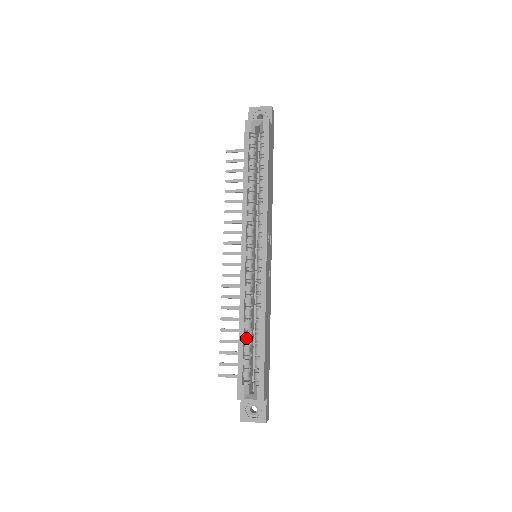
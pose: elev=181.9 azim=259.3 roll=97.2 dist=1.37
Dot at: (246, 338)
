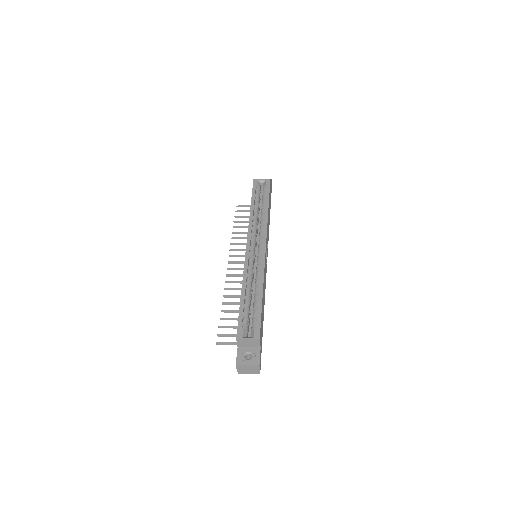
Dot at: (247, 298)
